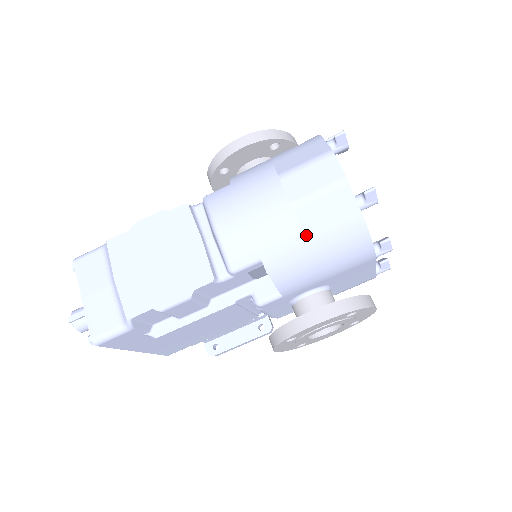
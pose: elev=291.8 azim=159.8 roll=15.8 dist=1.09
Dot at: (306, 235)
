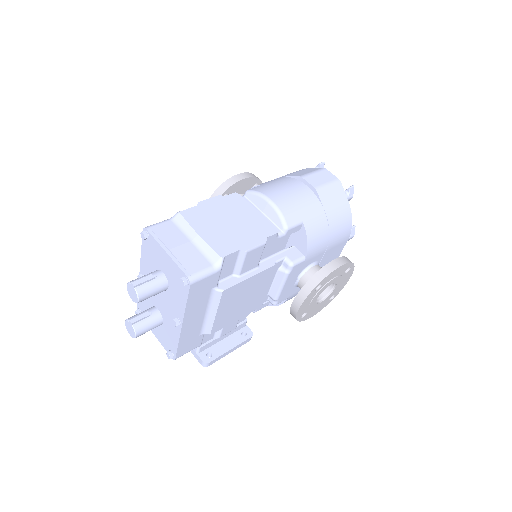
Dot at: (324, 209)
